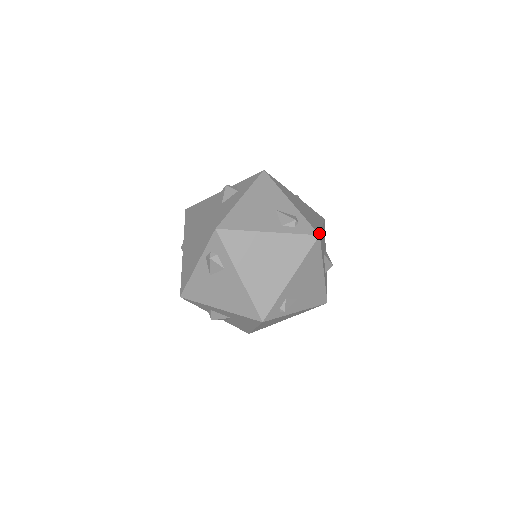
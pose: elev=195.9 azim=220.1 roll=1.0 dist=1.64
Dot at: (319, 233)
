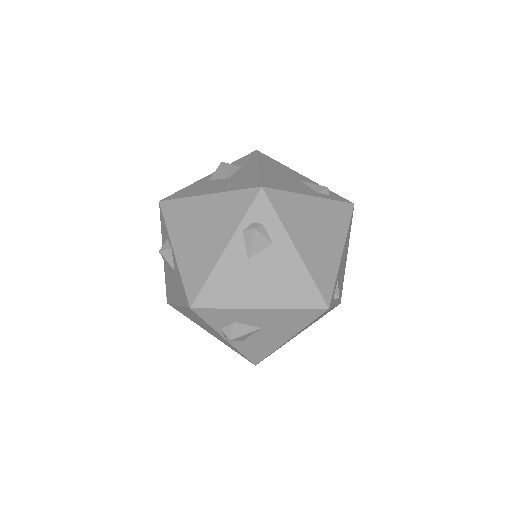
Dot at: occluded
